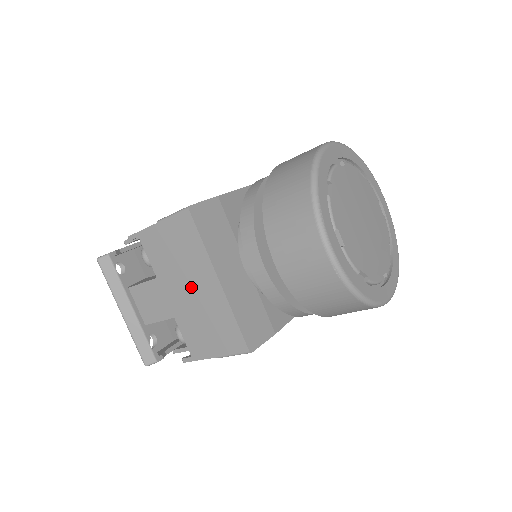
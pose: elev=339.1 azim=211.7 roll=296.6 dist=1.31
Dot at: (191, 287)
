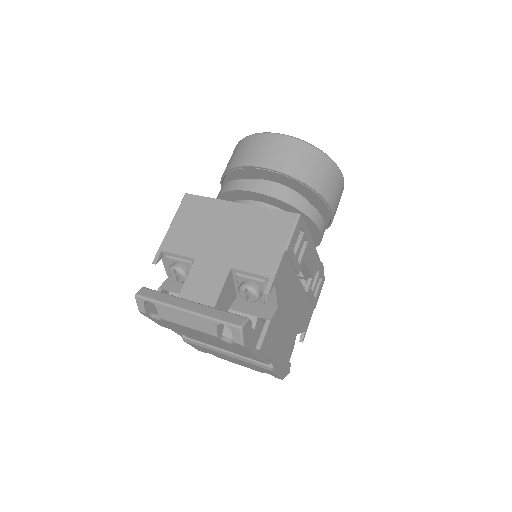
Dot at: (225, 230)
